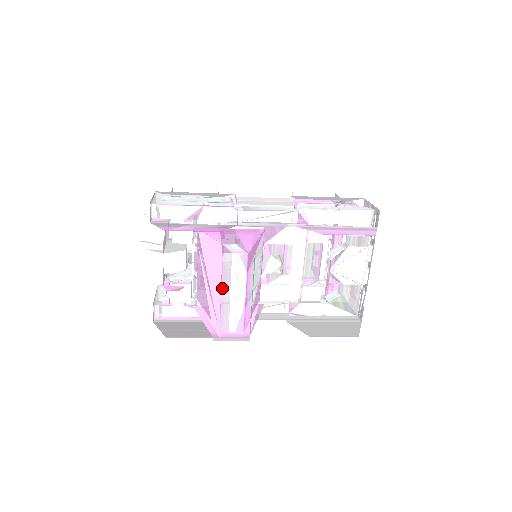
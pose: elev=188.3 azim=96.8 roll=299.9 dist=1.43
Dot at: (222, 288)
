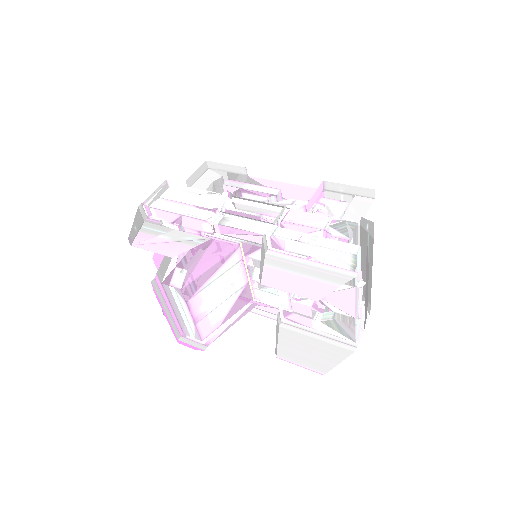
Dot at: (173, 307)
